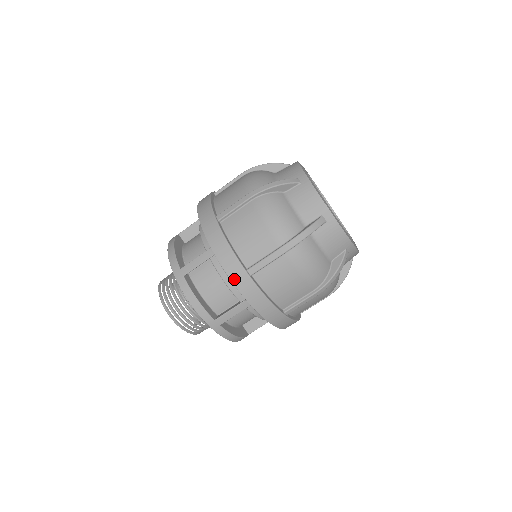
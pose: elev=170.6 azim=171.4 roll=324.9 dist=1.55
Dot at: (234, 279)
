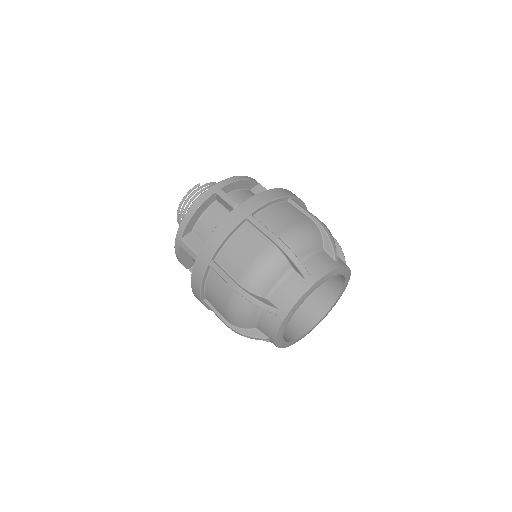
Dot at: (194, 294)
